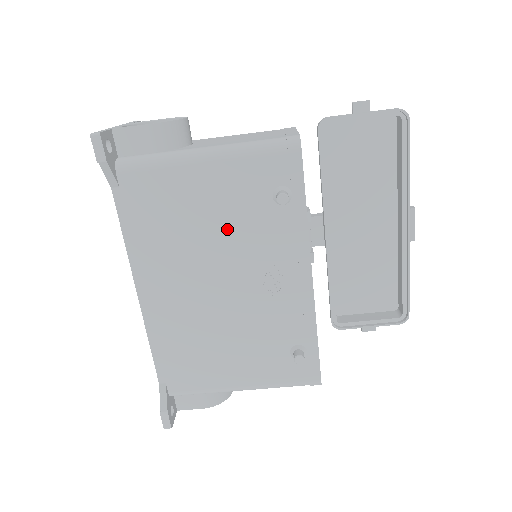
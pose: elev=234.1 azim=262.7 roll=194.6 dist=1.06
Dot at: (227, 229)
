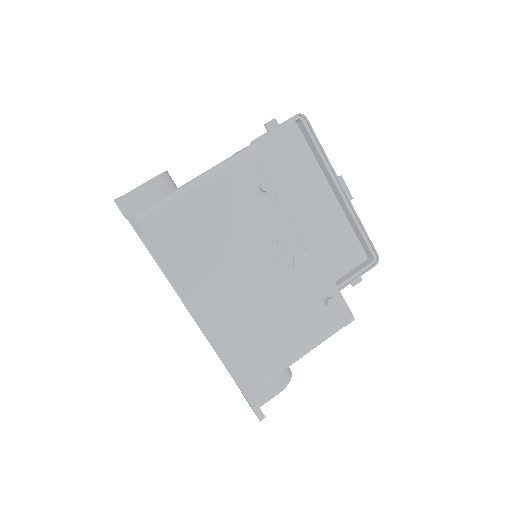
Dot at: (236, 230)
